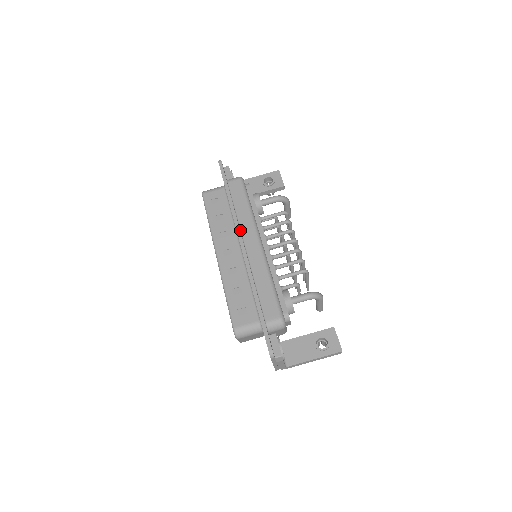
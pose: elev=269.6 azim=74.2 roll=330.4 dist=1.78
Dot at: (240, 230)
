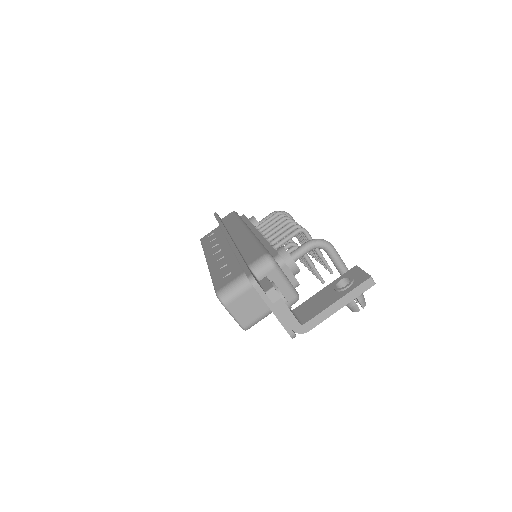
Dot at: occluded
